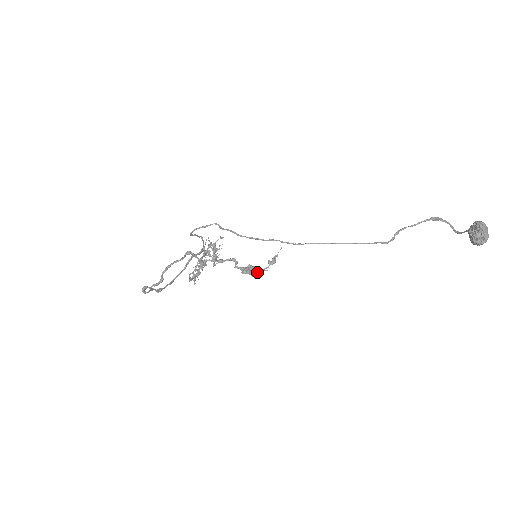
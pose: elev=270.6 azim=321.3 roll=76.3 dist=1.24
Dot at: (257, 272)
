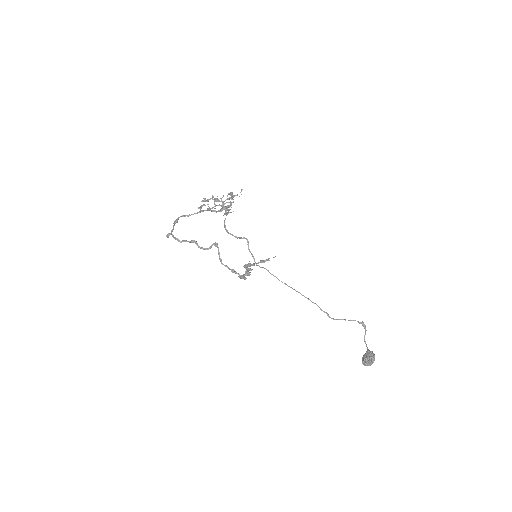
Dot at: occluded
